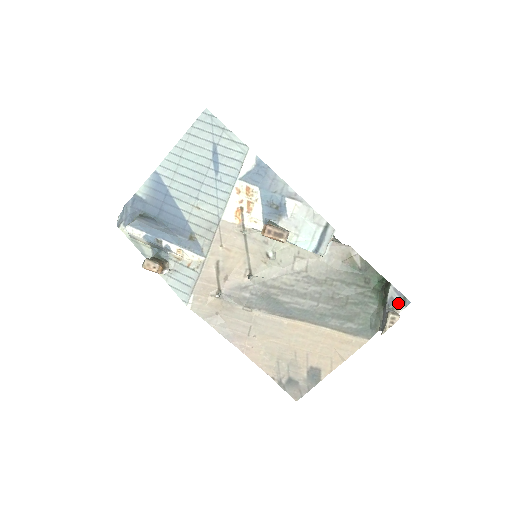
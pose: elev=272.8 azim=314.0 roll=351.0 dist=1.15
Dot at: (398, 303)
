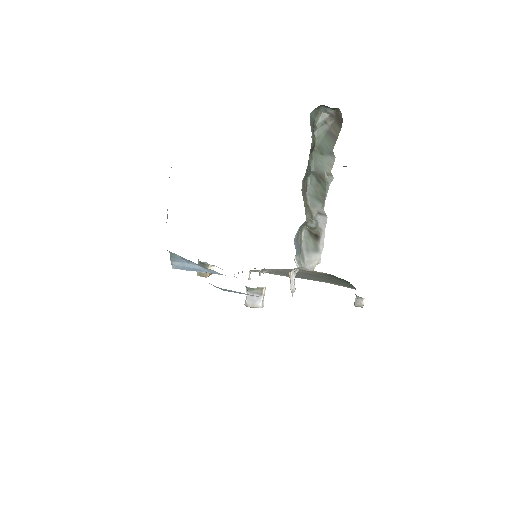
Dot at: occluded
